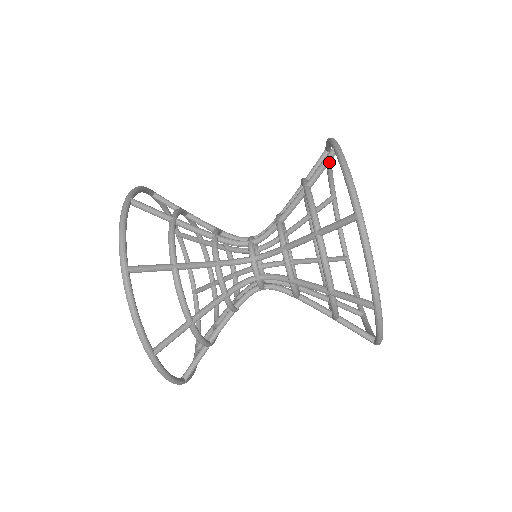
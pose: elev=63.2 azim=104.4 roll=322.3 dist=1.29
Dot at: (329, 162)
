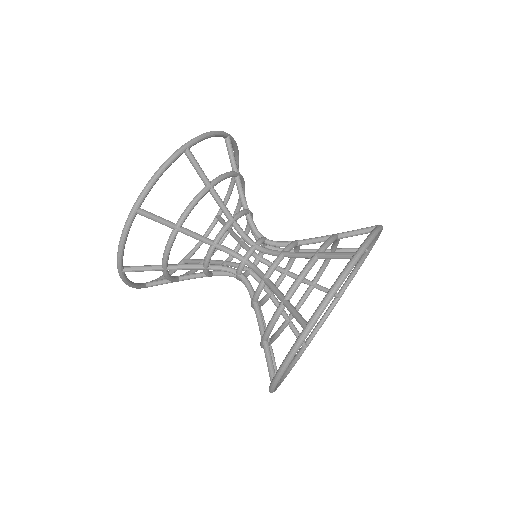
Dot at: (366, 232)
